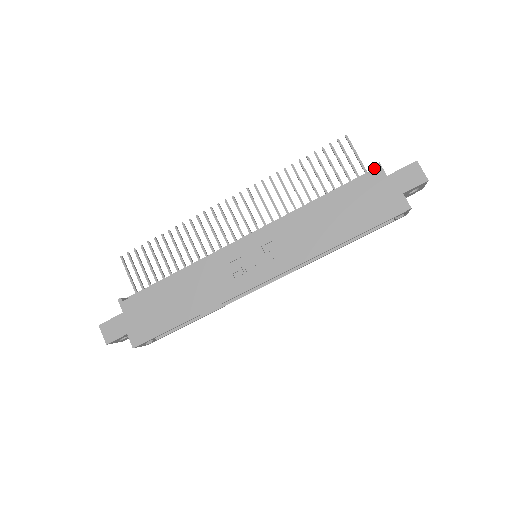
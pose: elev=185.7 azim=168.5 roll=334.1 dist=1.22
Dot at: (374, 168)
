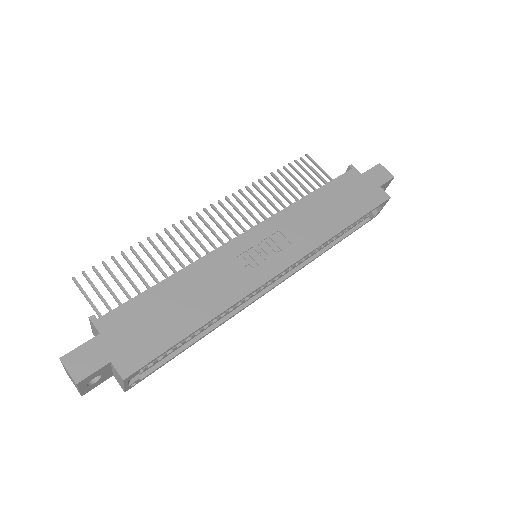
Dot at: occluded
